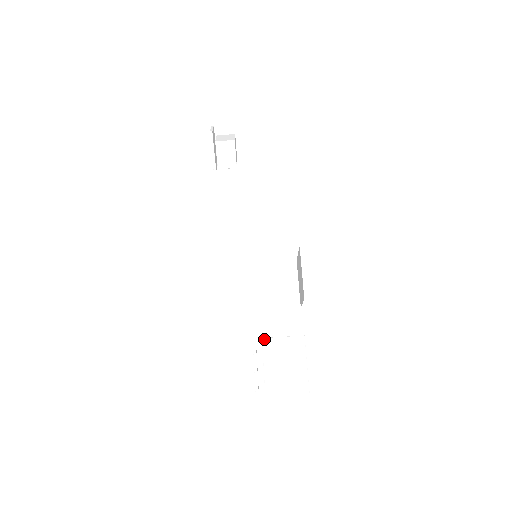
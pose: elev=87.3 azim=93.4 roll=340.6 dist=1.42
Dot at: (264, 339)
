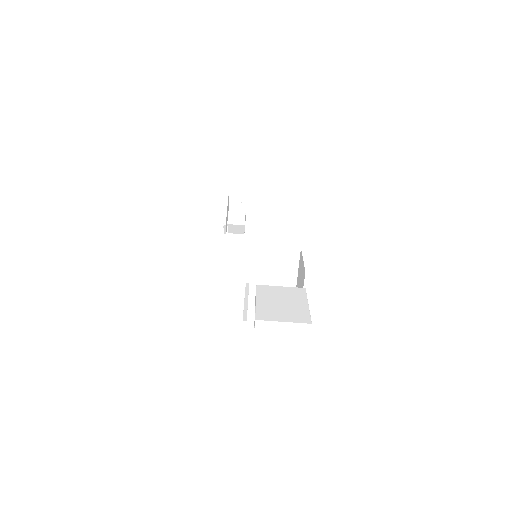
Dot at: (259, 285)
